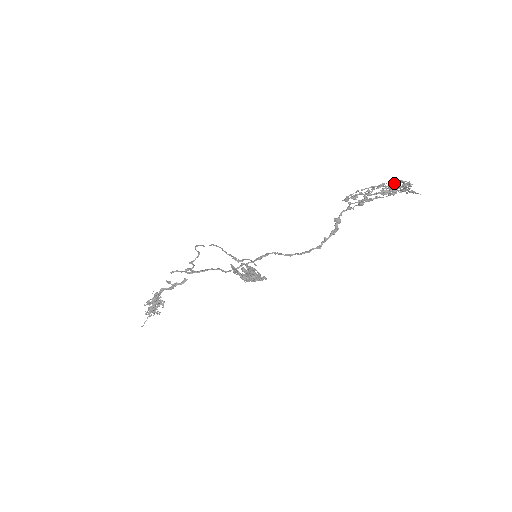
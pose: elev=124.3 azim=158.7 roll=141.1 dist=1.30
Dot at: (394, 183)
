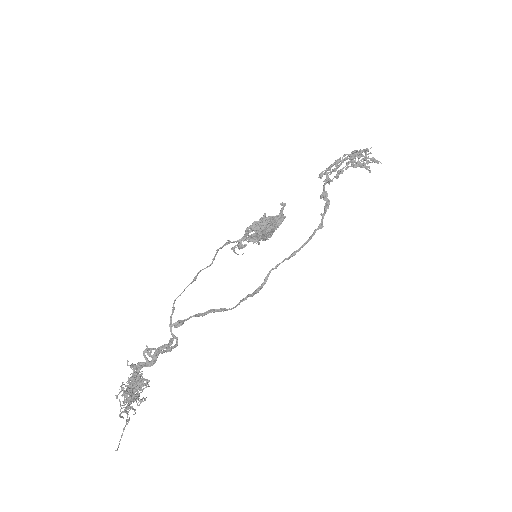
Dot at: (354, 152)
